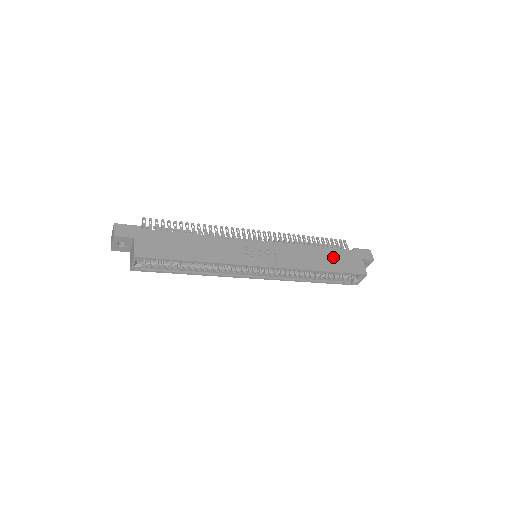
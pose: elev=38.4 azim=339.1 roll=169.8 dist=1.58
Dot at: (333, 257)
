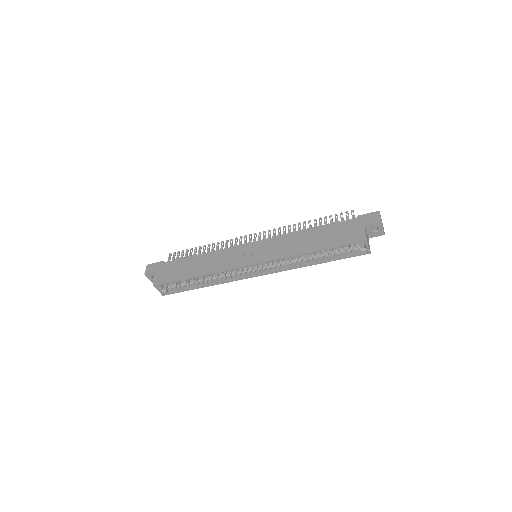
Dot at: (328, 233)
